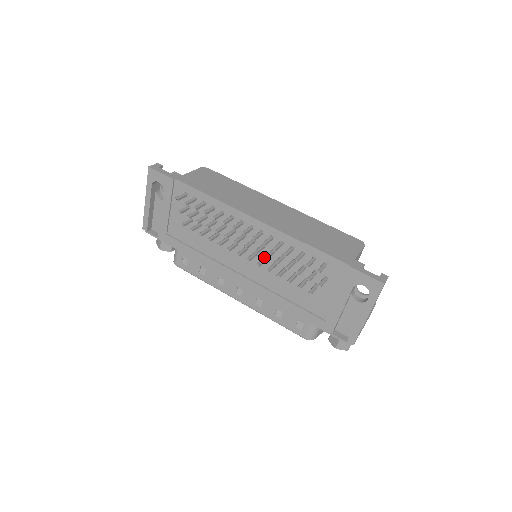
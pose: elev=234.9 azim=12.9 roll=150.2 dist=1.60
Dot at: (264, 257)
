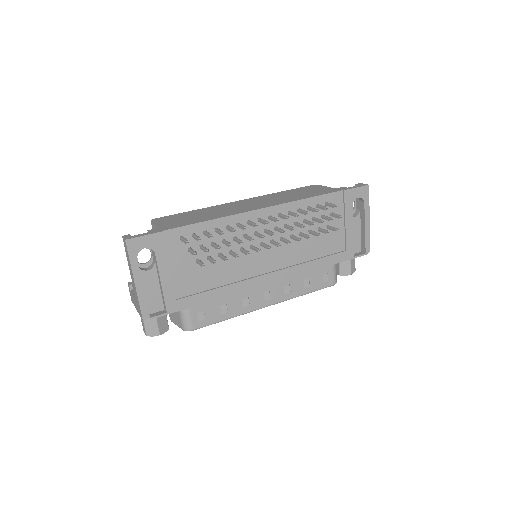
Dot at: (281, 238)
